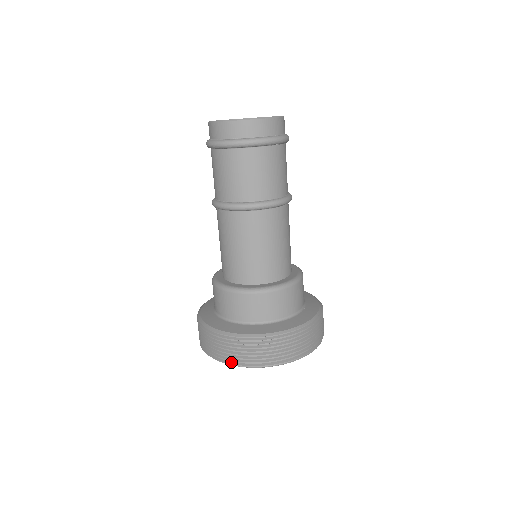
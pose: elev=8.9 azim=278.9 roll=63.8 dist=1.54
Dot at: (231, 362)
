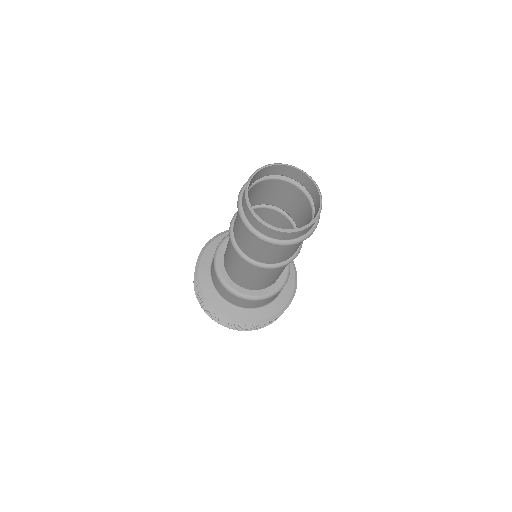
Dot at: (254, 329)
